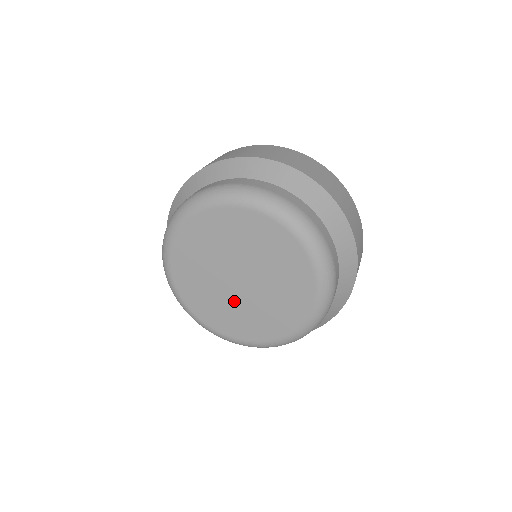
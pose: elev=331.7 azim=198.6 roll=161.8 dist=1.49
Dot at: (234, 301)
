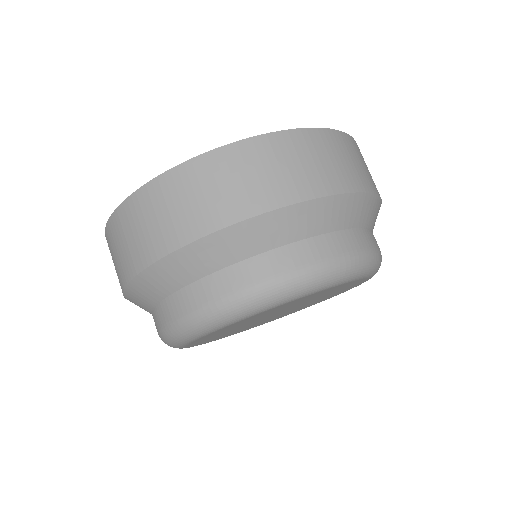
Dot at: (277, 316)
